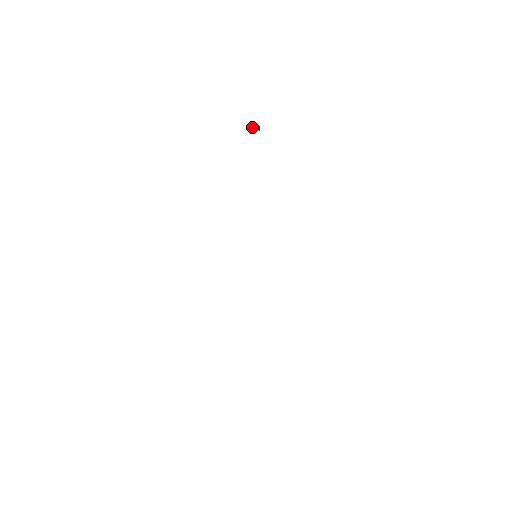
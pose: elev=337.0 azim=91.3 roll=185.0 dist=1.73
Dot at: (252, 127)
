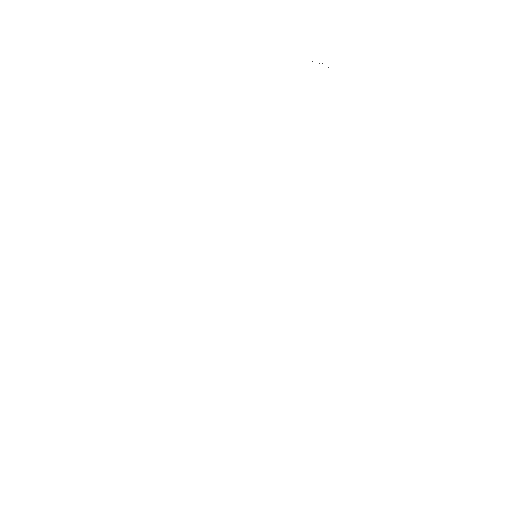
Dot at: occluded
